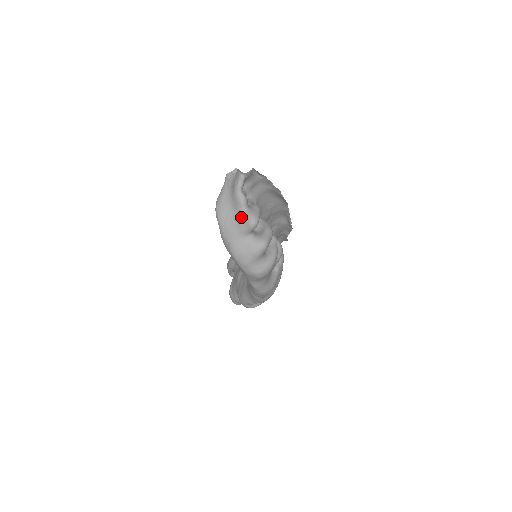
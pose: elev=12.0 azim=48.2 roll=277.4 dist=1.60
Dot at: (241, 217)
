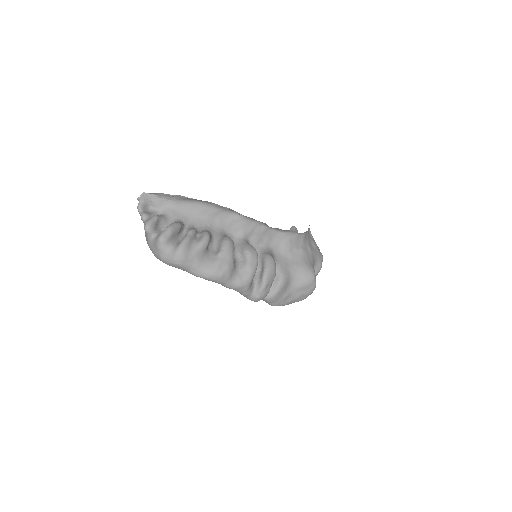
Dot at: occluded
